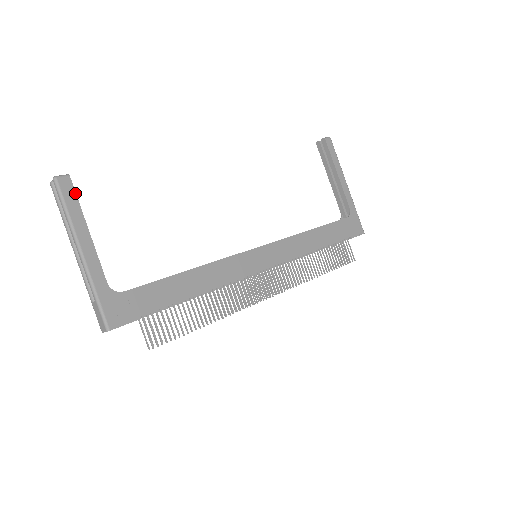
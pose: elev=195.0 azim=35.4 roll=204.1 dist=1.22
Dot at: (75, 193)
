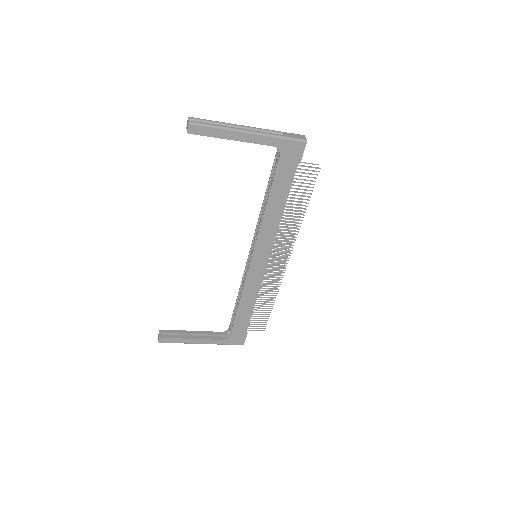
Dot at: (170, 338)
